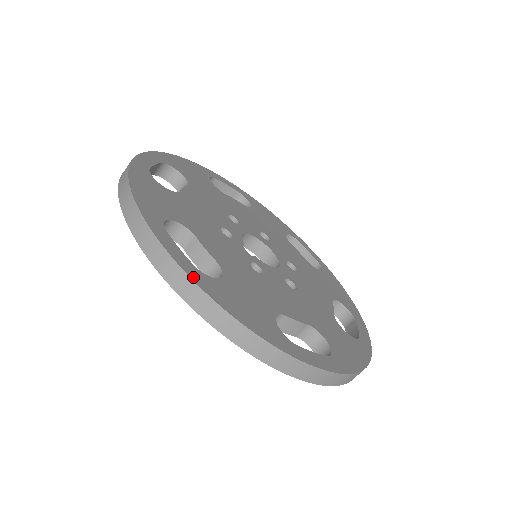
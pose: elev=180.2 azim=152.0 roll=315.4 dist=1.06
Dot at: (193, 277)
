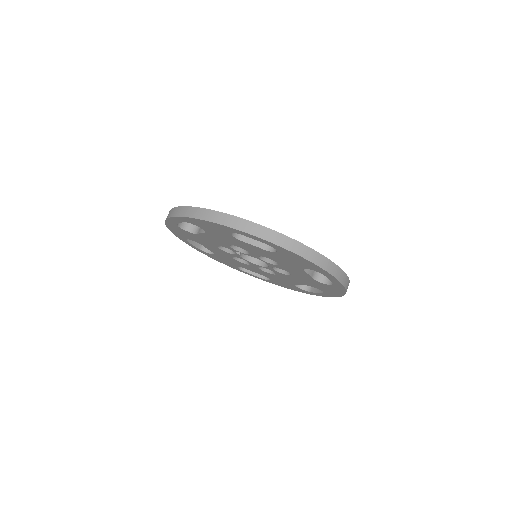
Dot at: occluded
